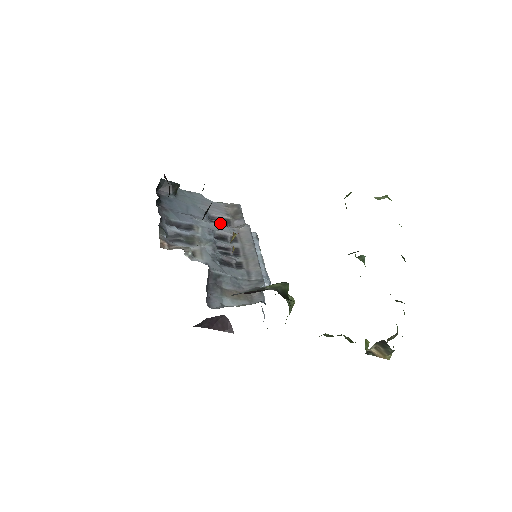
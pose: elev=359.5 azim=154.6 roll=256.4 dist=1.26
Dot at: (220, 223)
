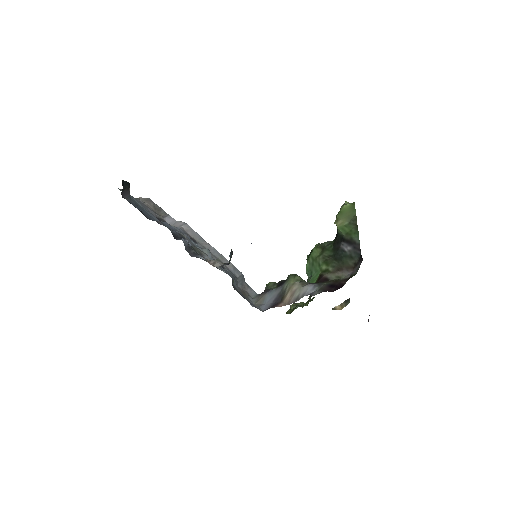
Dot at: (161, 223)
